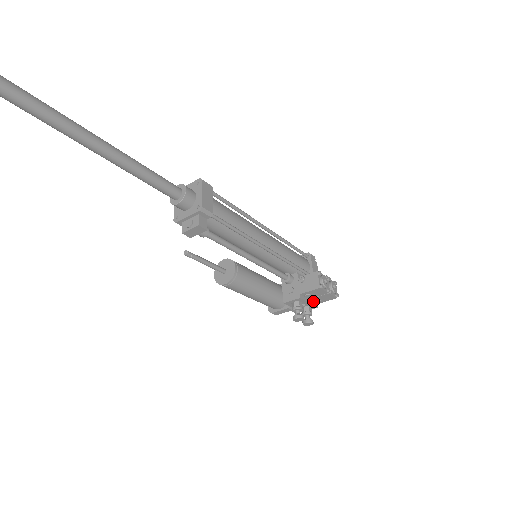
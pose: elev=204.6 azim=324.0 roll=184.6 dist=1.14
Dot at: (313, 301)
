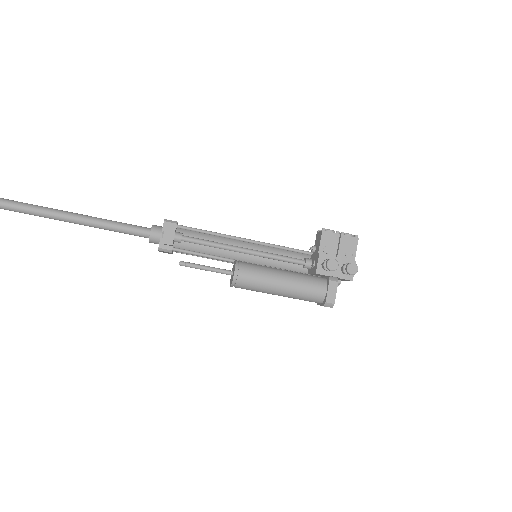
Dot at: (345, 259)
